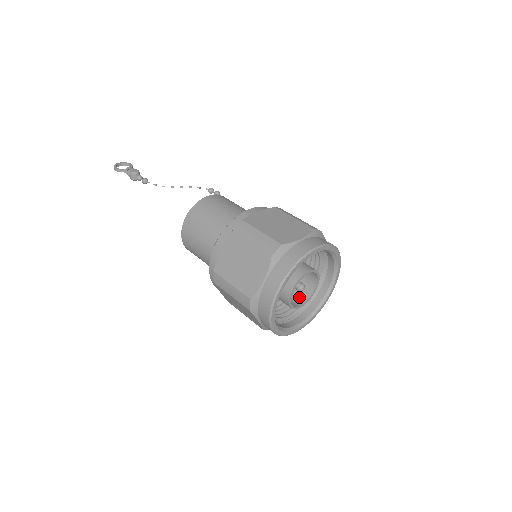
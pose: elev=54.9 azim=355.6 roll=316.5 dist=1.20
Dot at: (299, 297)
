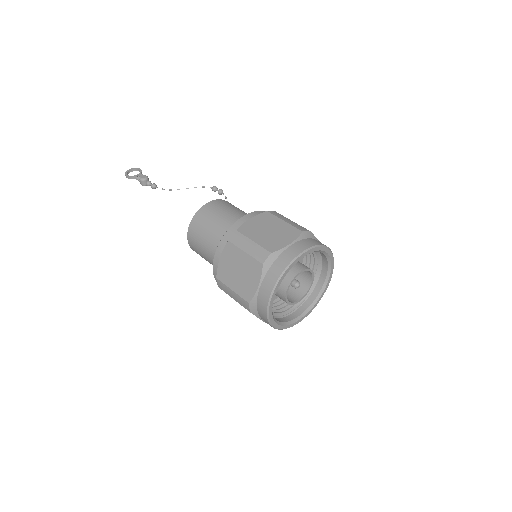
Dot at: (297, 292)
